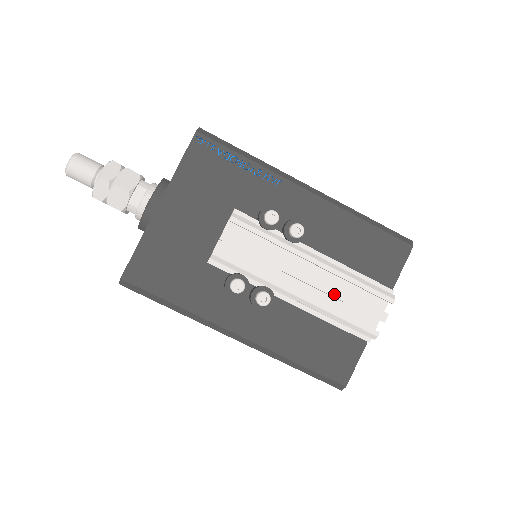
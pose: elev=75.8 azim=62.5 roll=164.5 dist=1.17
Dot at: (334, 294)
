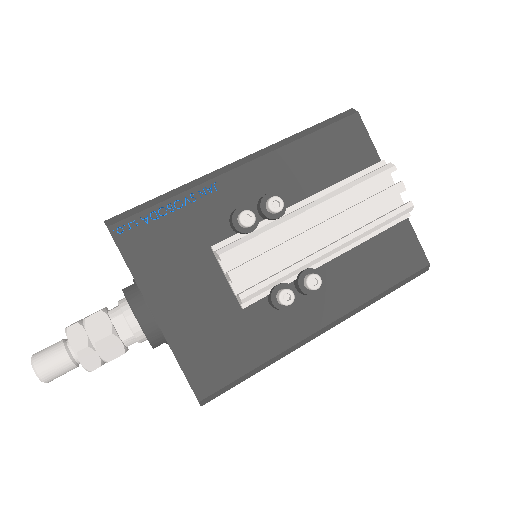
Dot at: (353, 215)
